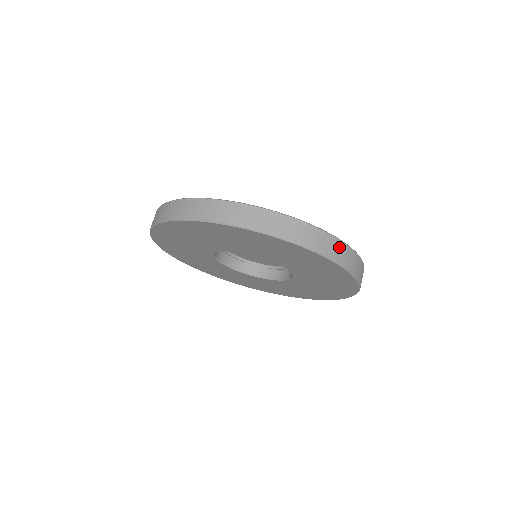
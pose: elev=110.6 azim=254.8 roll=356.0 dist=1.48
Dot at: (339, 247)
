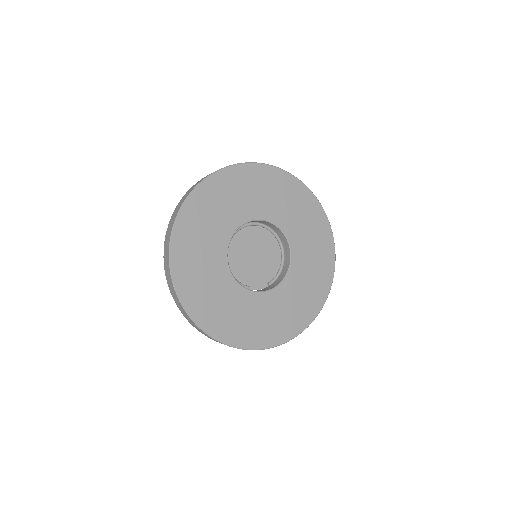
Dot at: occluded
